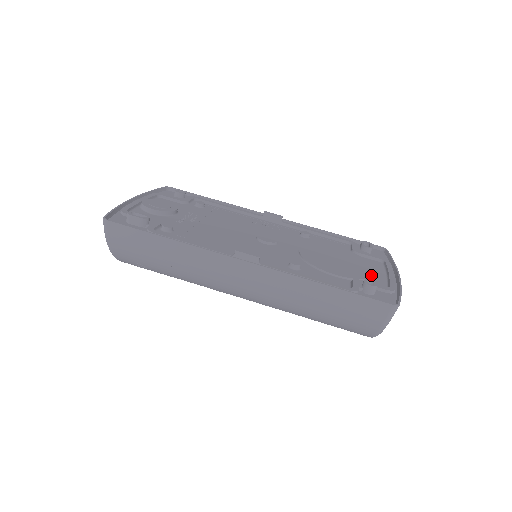
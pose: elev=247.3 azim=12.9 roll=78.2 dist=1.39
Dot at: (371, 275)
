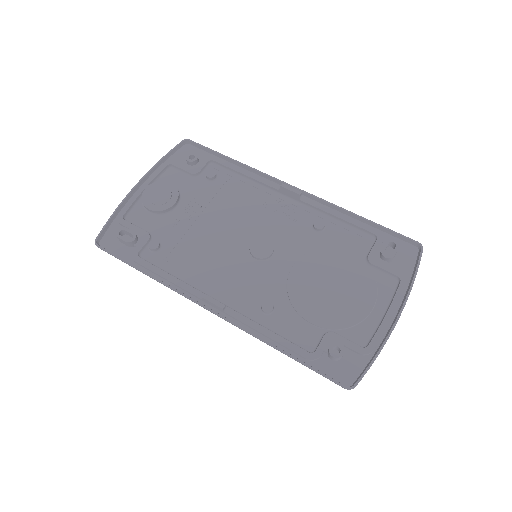
Dot at: (359, 318)
